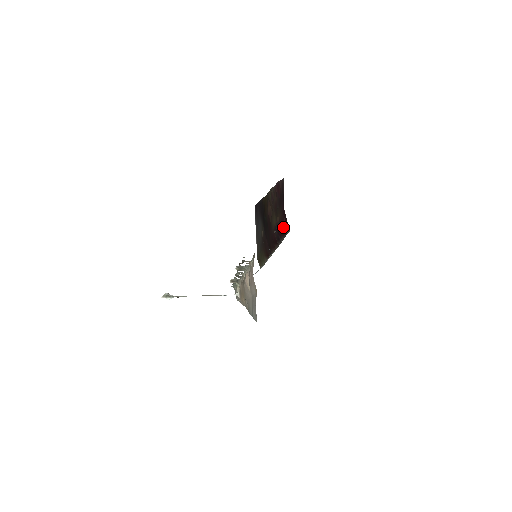
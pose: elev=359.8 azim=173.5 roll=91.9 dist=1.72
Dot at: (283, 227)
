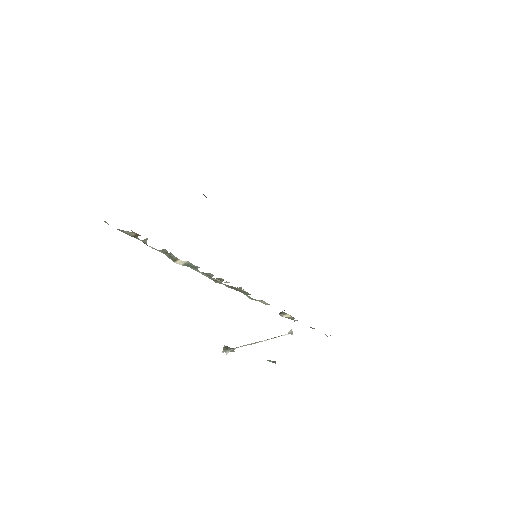
Dot at: occluded
